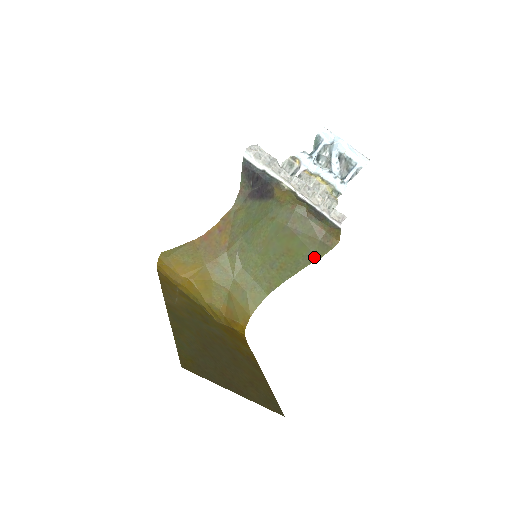
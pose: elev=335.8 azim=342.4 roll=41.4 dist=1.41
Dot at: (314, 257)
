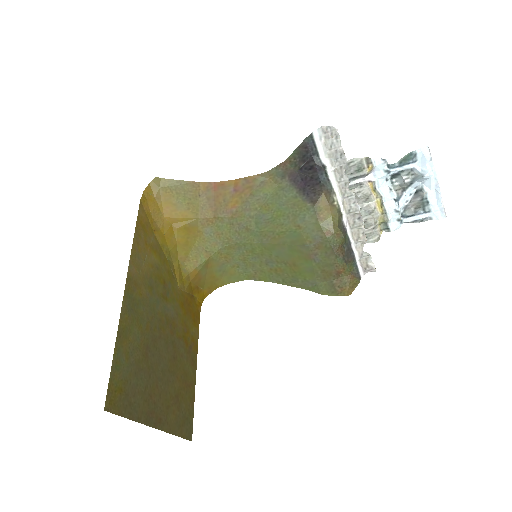
Dot at: (315, 288)
